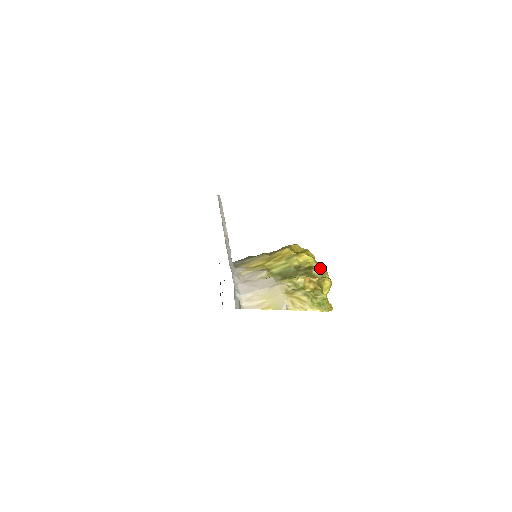
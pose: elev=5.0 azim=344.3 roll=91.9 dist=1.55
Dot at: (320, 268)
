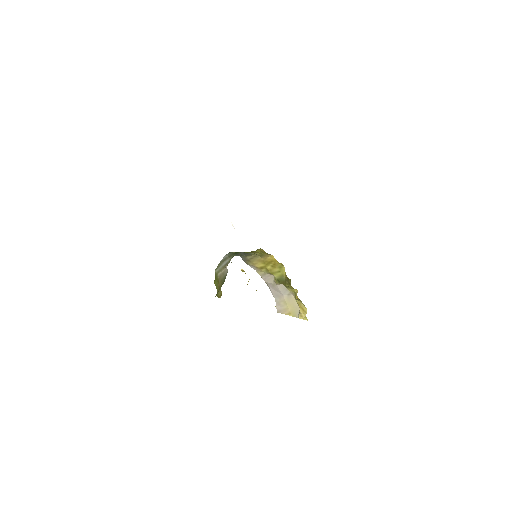
Dot at: occluded
